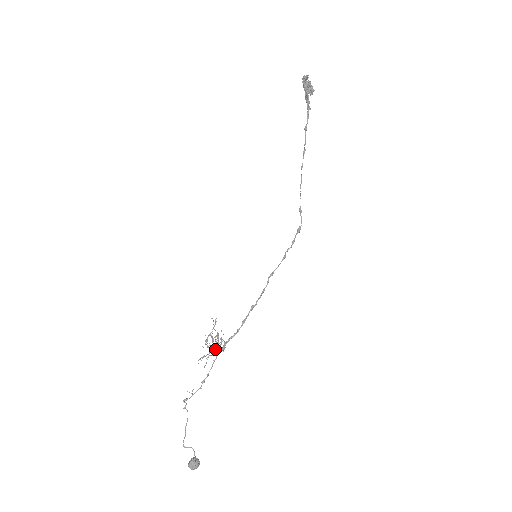
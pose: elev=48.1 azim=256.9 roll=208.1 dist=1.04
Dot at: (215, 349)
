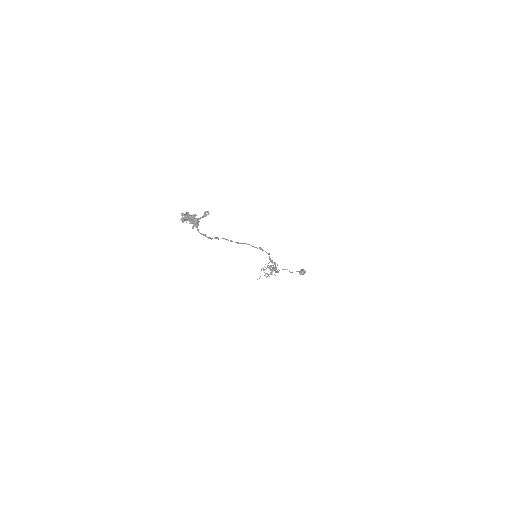
Dot at: occluded
